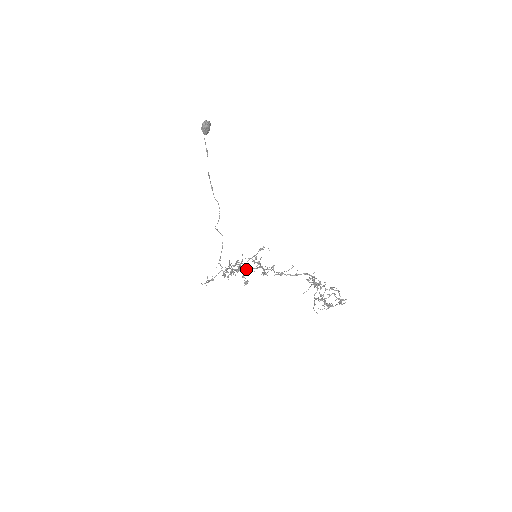
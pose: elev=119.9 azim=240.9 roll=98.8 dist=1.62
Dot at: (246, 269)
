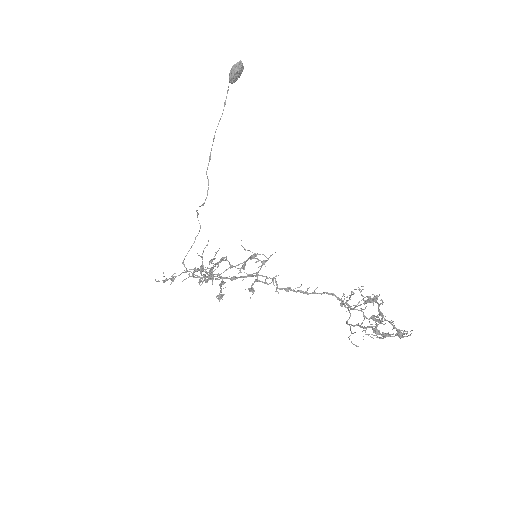
Dot at: (225, 277)
